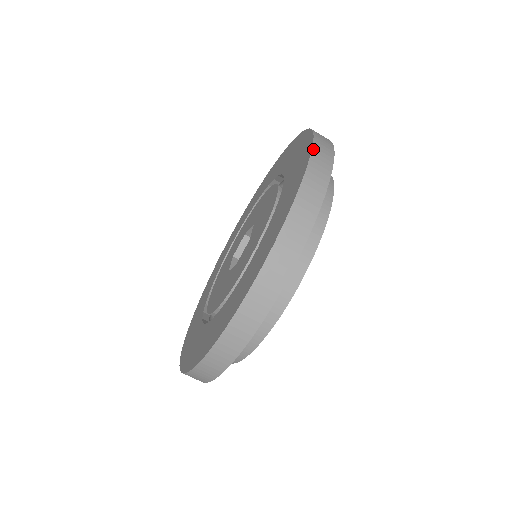
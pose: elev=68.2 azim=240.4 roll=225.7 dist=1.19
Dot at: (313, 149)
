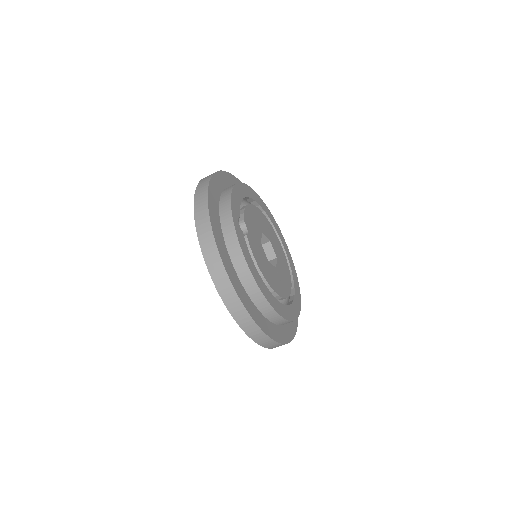
Dot at: (195, 192)
